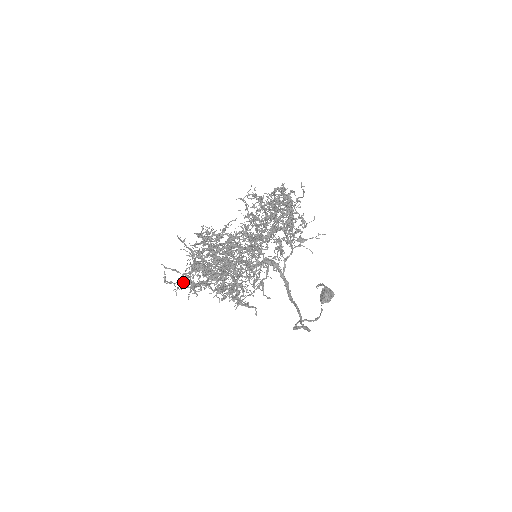
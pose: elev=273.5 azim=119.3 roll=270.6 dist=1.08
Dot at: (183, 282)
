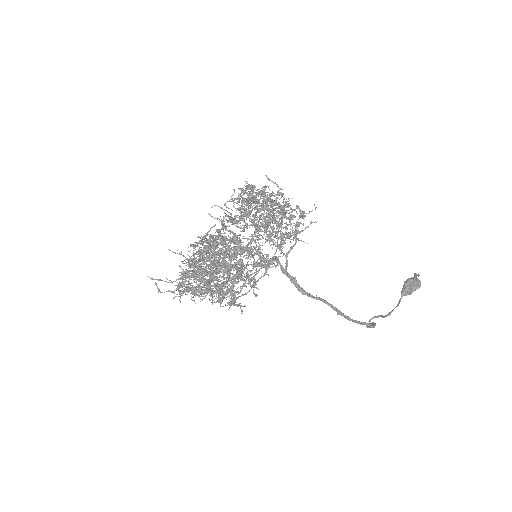
Dot at: occluded
